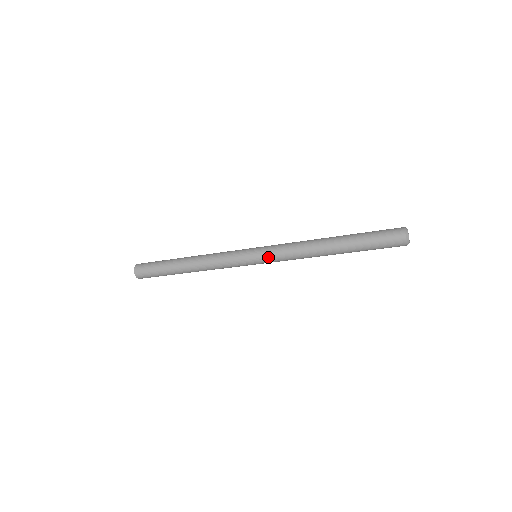
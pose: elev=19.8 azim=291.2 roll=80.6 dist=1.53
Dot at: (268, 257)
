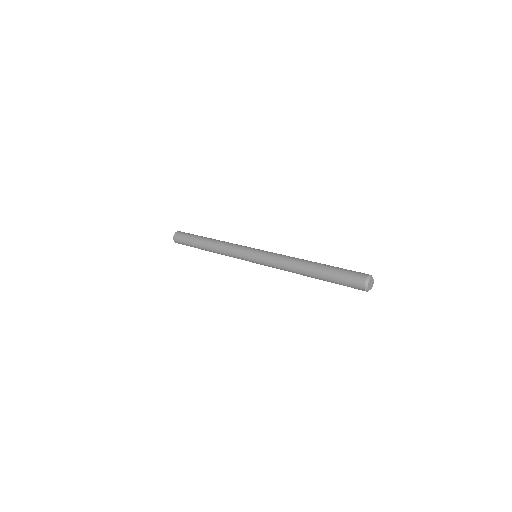
Dot at: (262, 258)
